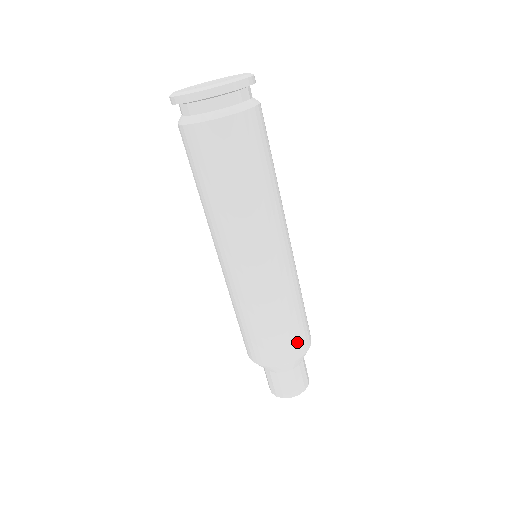
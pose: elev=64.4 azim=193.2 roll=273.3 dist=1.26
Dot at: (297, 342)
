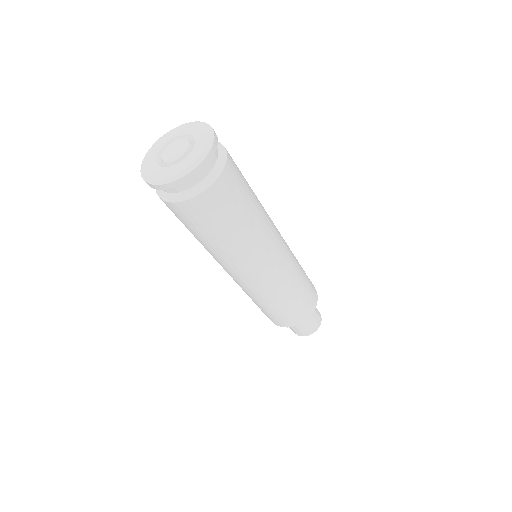
Dot at: (277, 320)
